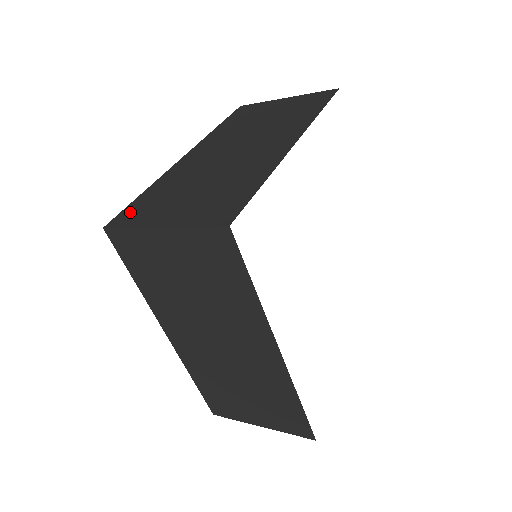
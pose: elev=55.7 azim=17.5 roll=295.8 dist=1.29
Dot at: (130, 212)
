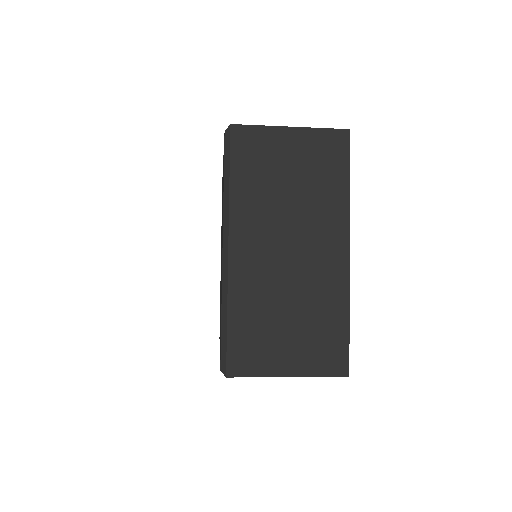
Dot at: (239, 355)
